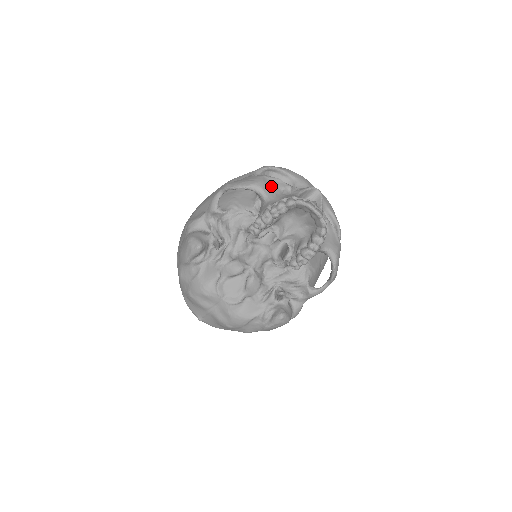
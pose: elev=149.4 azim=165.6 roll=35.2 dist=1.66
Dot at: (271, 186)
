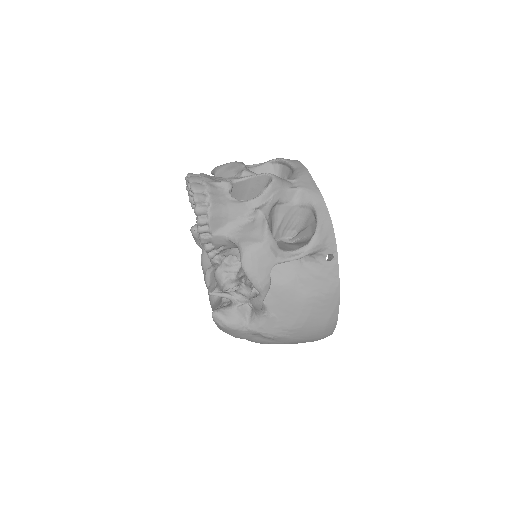
Dot at: (228, 170)
